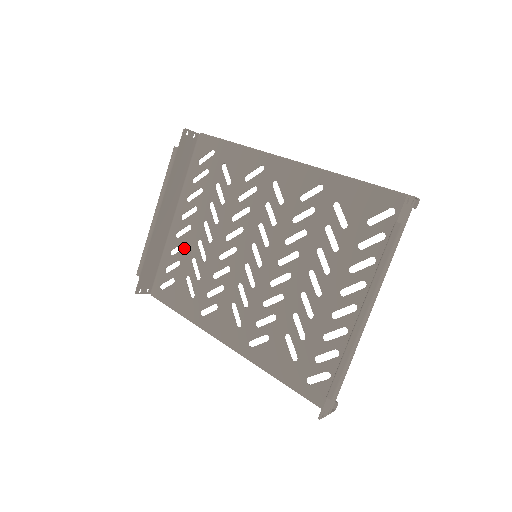
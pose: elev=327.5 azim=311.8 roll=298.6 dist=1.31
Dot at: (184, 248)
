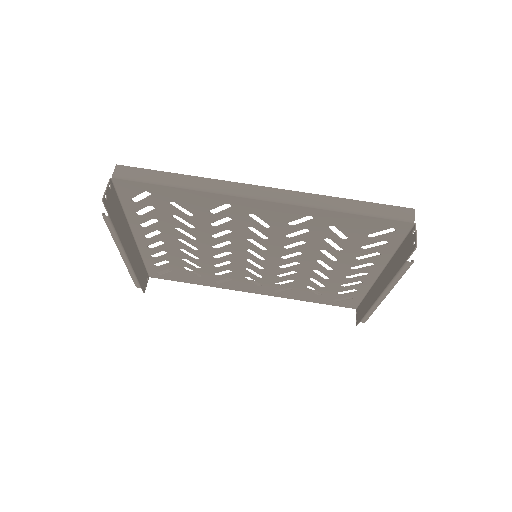
Dot at: (166, 254)
